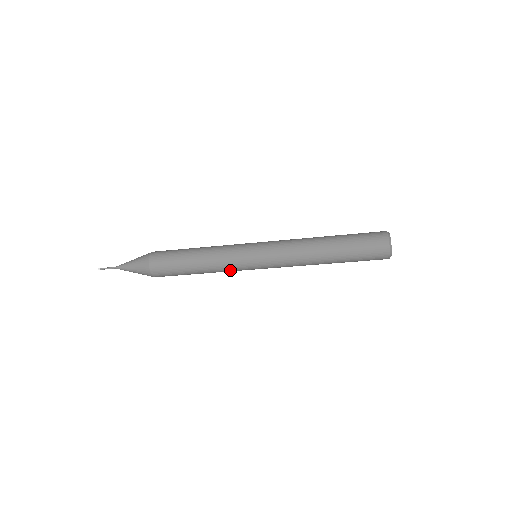
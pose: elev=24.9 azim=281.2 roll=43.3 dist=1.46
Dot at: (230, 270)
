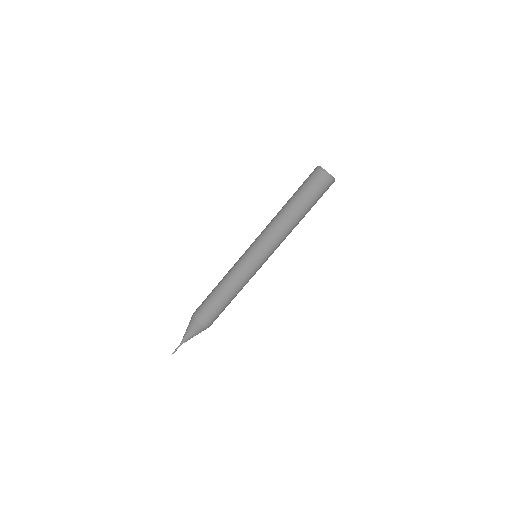
Dot at: (243, 276)
